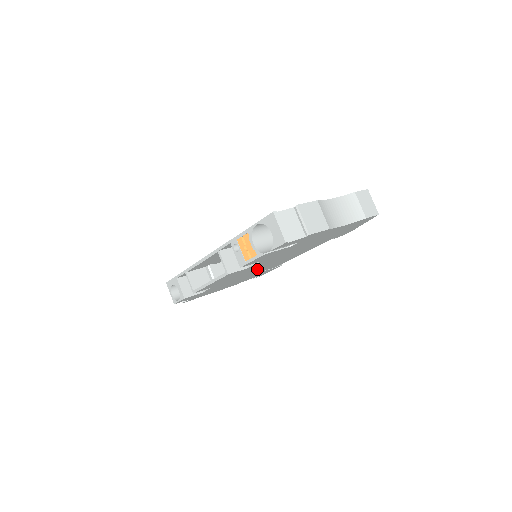
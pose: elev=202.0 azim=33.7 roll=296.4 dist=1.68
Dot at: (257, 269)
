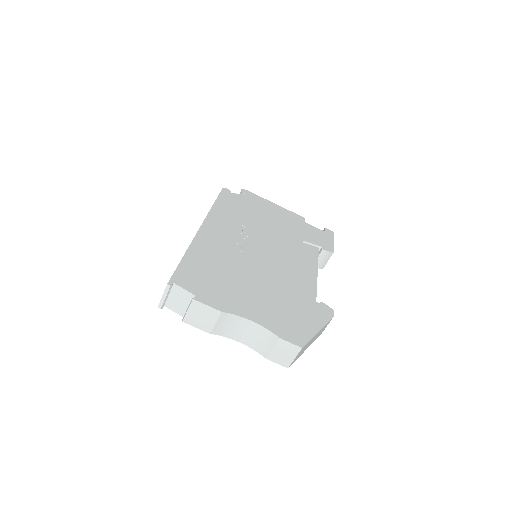
Dot at: occluded
